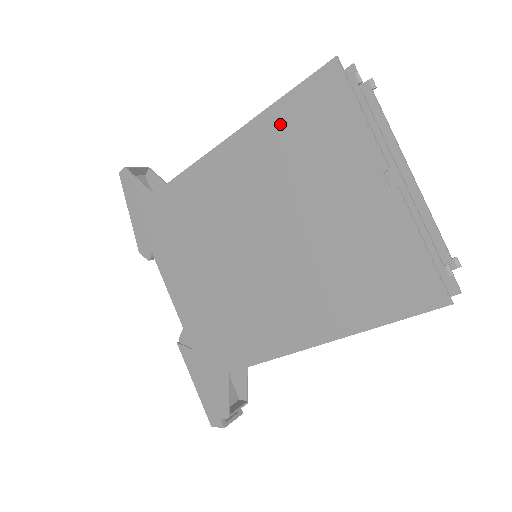
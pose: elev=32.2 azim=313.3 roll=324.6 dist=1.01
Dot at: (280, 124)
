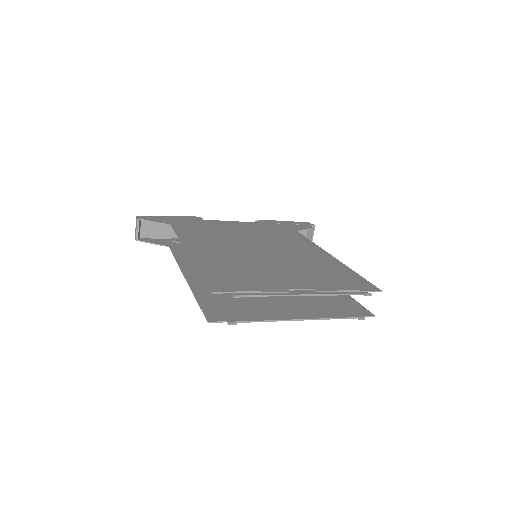
Dot at: (209, 295)
